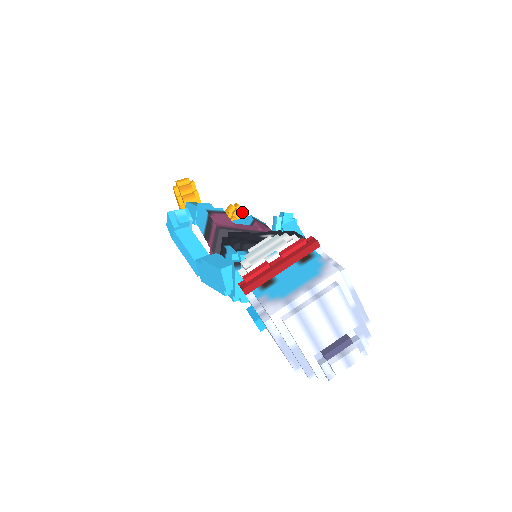
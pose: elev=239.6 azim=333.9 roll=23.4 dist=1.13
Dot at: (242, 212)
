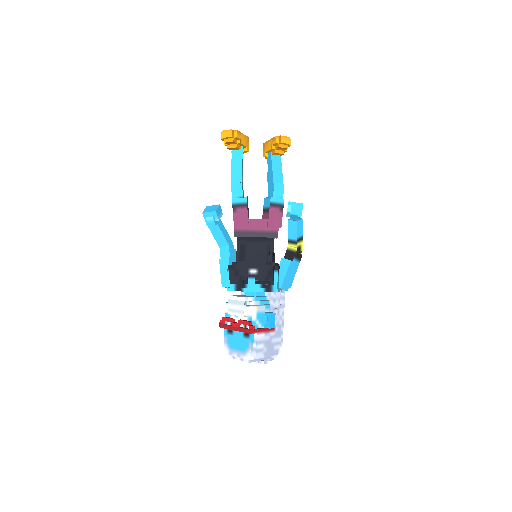
Dot at: (284, 148)
